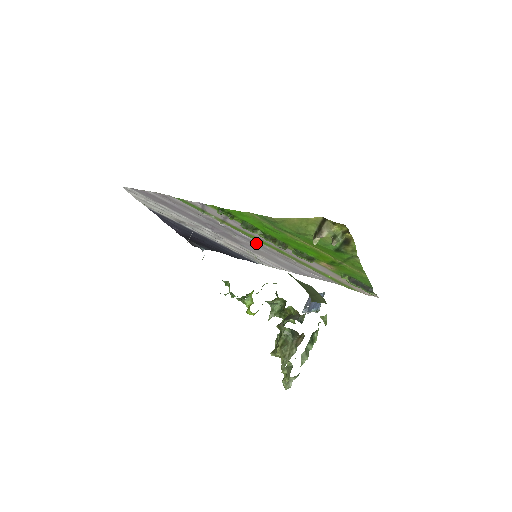
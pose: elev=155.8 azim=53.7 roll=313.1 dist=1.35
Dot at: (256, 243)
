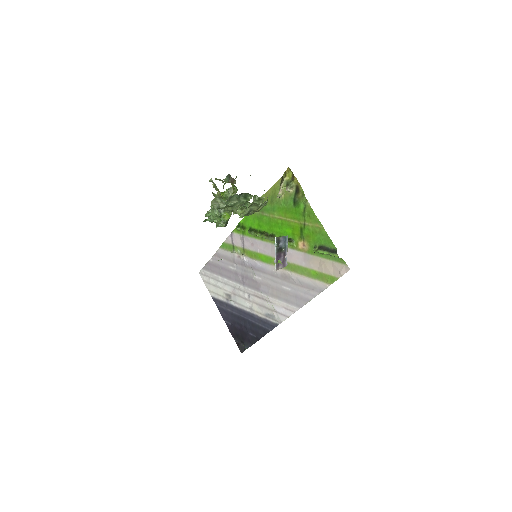
Dot at: (266, 271)
